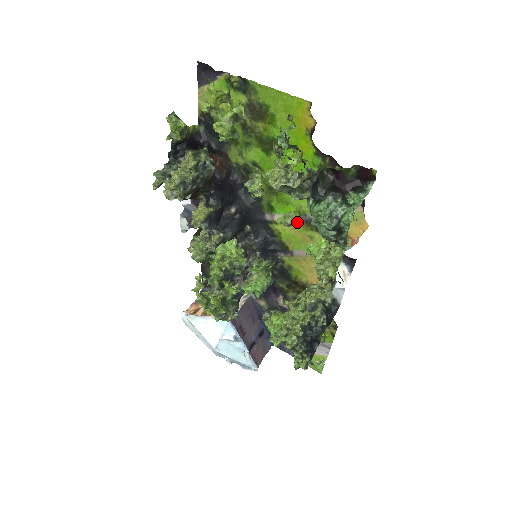
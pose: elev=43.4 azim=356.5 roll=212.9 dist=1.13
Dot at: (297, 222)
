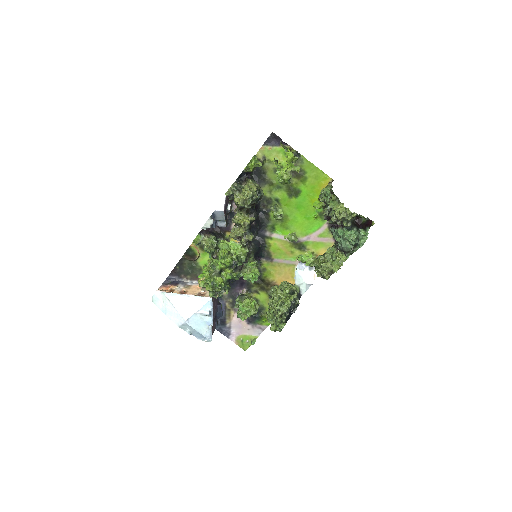
Dot at: (297, 240)
